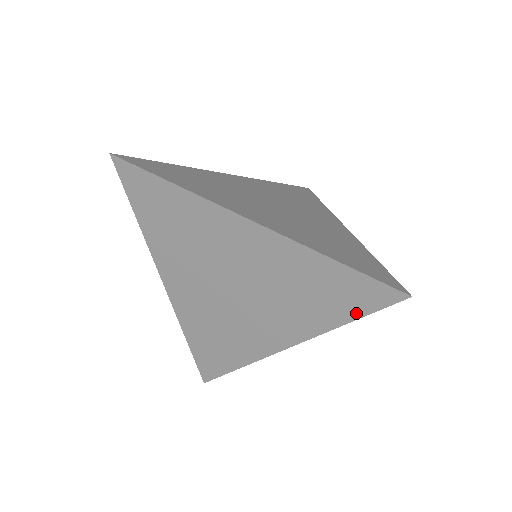
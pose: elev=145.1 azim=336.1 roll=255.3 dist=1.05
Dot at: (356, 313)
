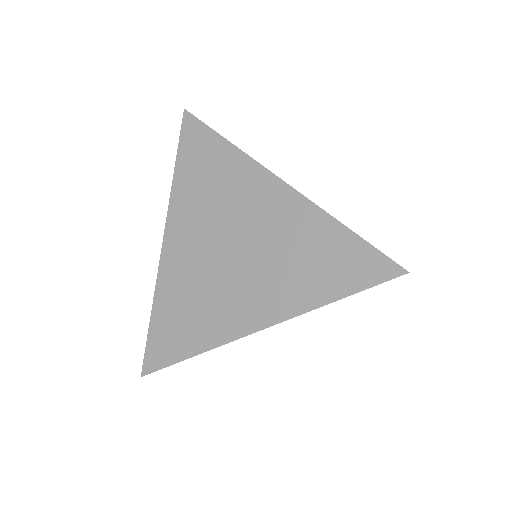
Dot at: occluded
